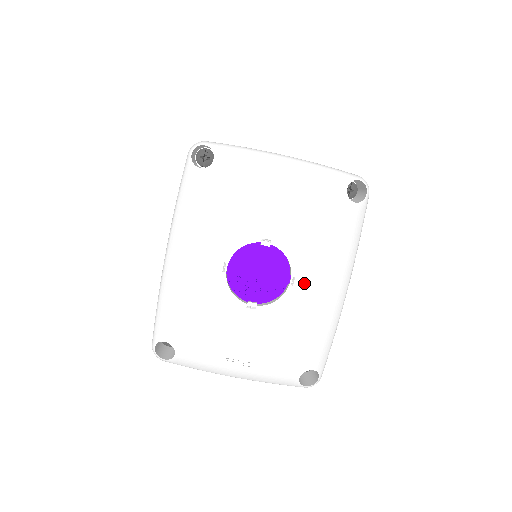
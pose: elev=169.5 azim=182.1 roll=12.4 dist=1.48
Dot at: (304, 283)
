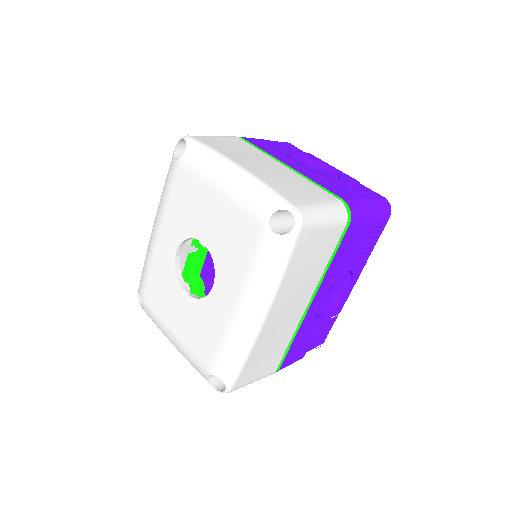
Dot at: (222, 293)
